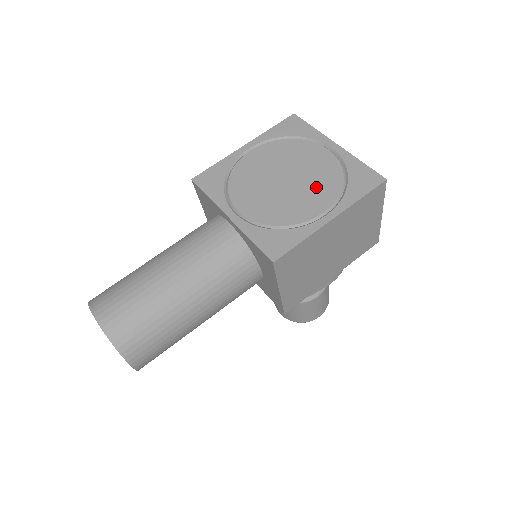
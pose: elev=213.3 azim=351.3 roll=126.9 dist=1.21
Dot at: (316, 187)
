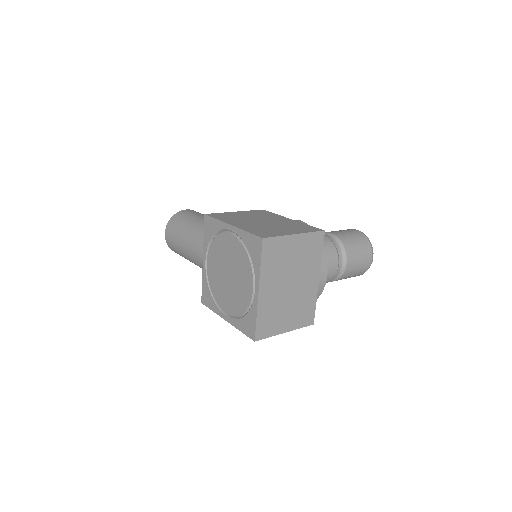
Dot at: (233, 299)
